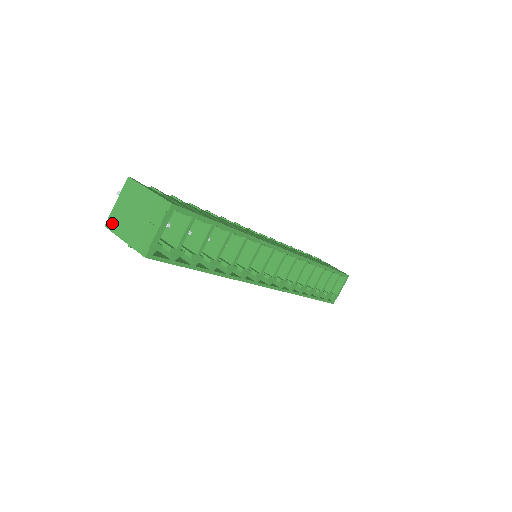
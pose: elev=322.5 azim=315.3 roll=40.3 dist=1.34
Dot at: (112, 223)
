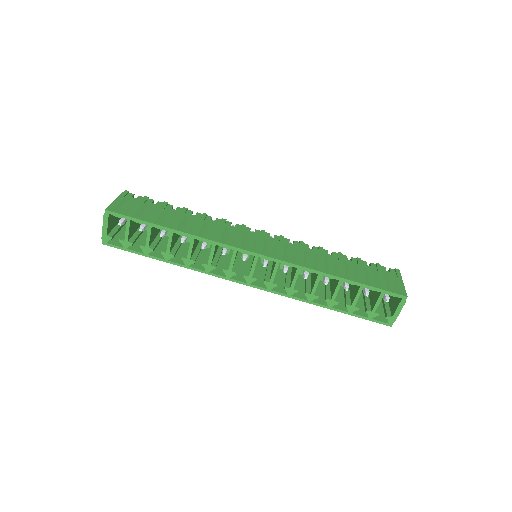
Dot at: occluded
